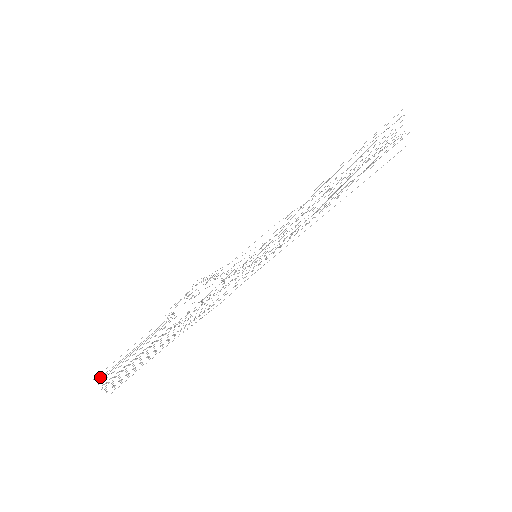
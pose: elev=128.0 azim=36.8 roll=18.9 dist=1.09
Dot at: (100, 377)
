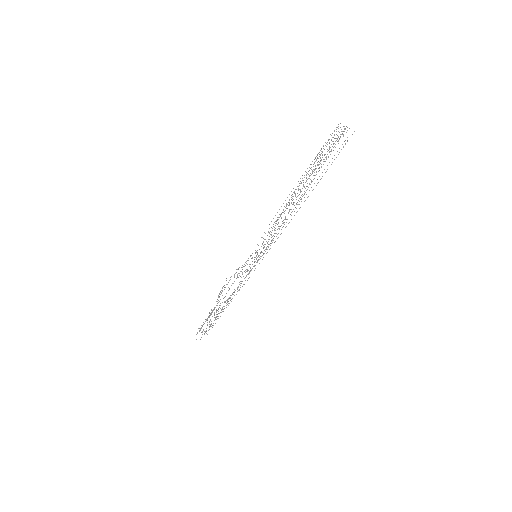
Dot at: (197, 333)
